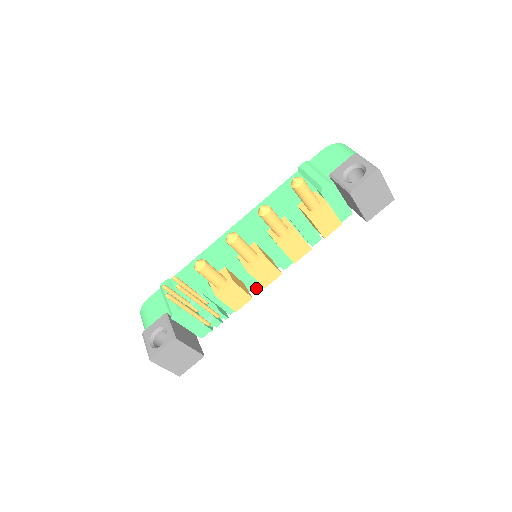
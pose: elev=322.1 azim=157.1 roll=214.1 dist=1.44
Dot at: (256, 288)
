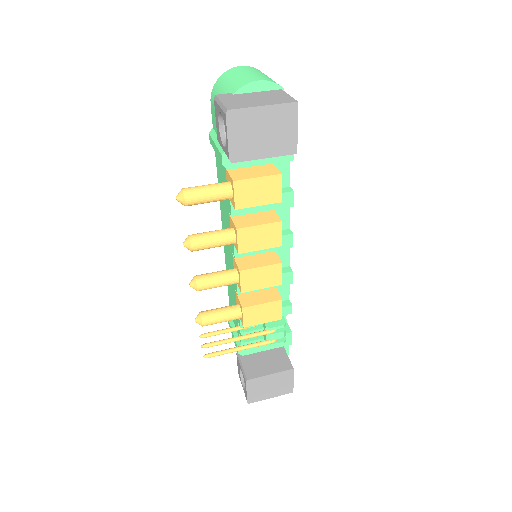
Dot at: (286, 280)
